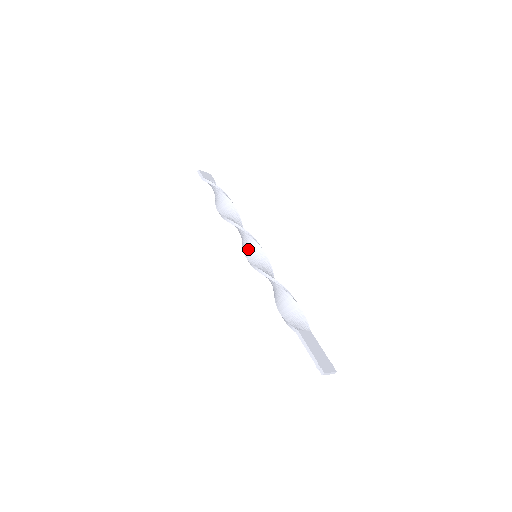
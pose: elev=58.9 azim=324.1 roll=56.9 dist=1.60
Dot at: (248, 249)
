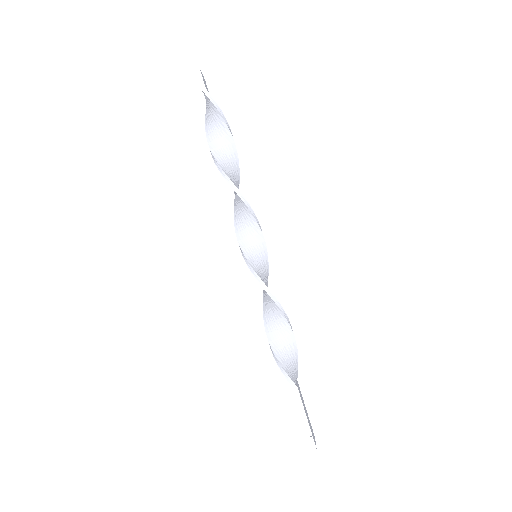
Dot at: (248, 241)
